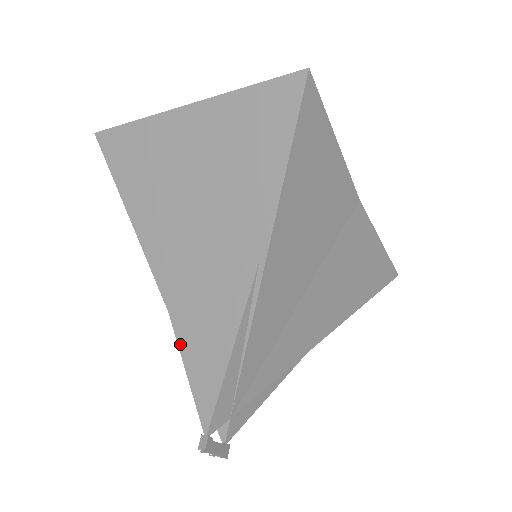
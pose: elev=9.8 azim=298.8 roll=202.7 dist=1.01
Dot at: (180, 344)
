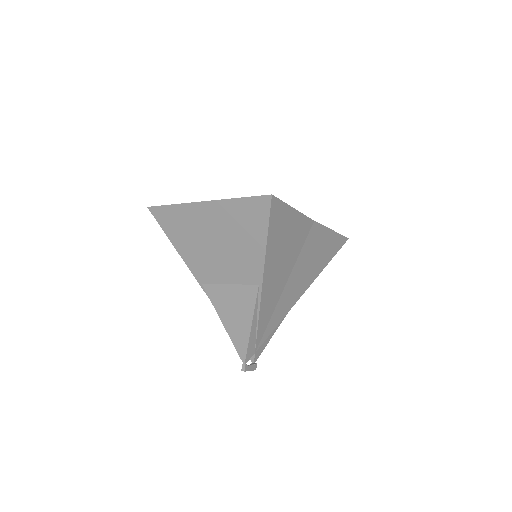
Dot at: (223, 322)
